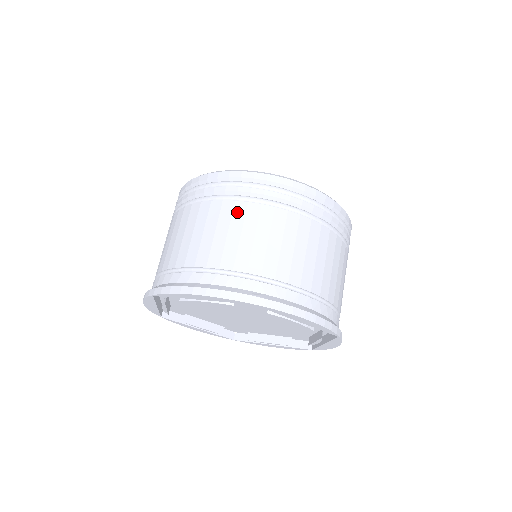
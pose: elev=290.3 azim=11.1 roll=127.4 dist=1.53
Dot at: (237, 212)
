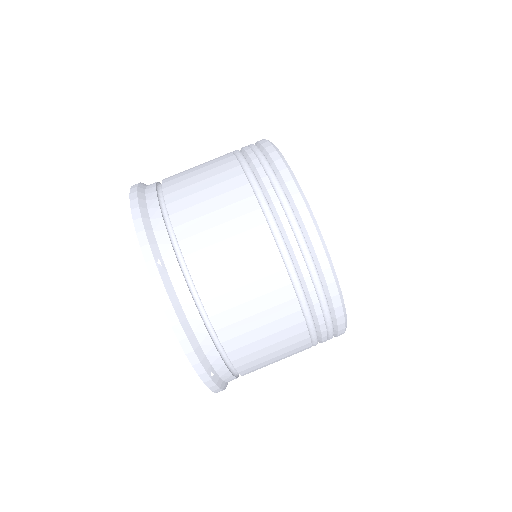
Dot at: (238, 192)
